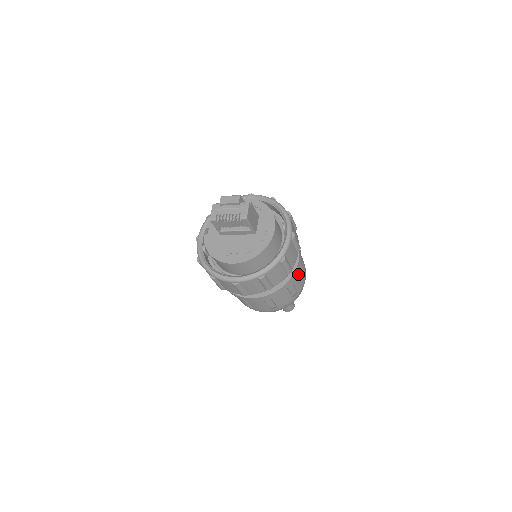
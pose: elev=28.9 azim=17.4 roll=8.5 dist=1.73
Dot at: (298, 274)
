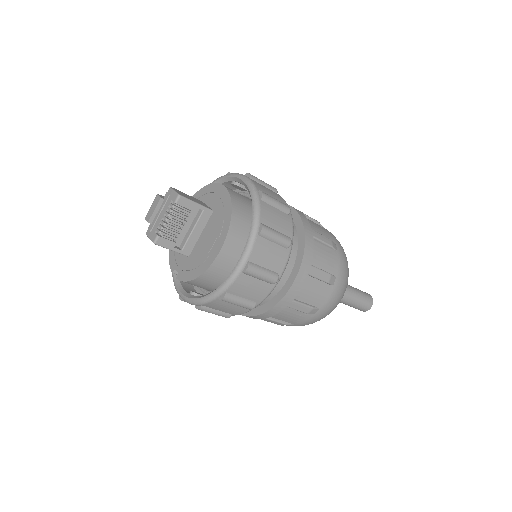
Dot at: (310, 223)
